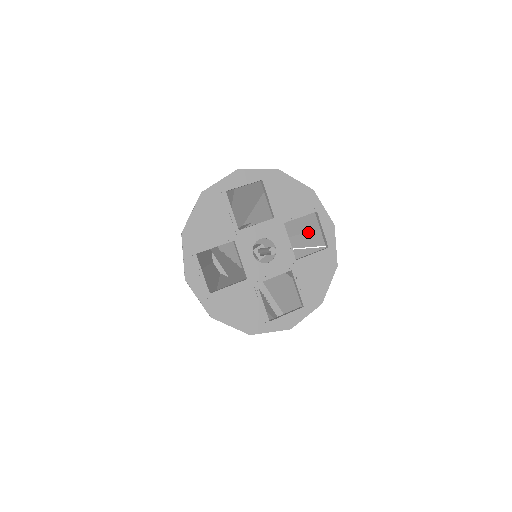
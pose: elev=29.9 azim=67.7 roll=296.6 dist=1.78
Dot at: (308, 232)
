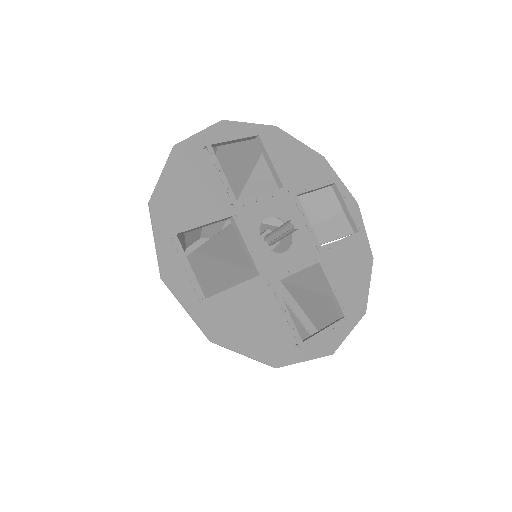
Dot at: (318, 223)
